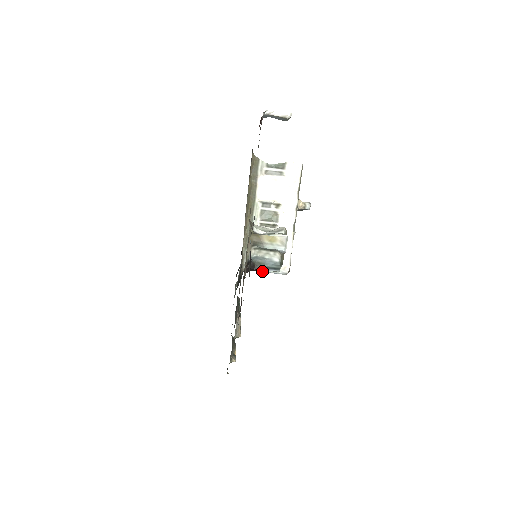
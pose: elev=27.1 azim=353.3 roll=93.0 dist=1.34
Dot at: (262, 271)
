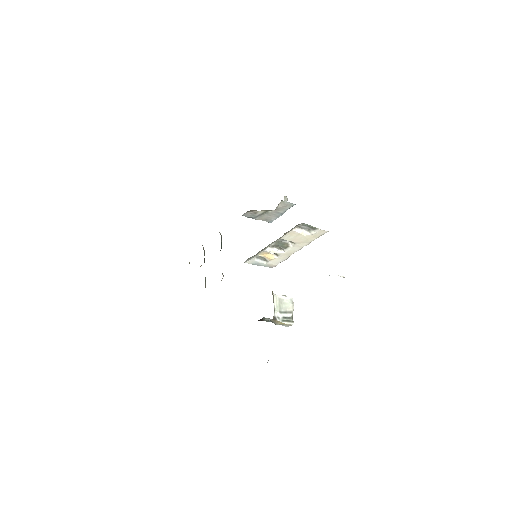
Dot at: occluded
